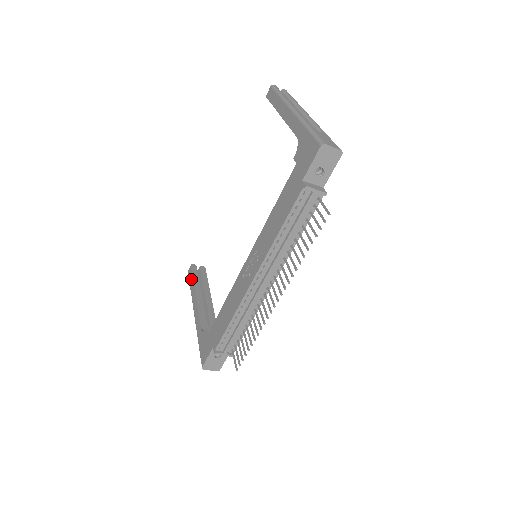
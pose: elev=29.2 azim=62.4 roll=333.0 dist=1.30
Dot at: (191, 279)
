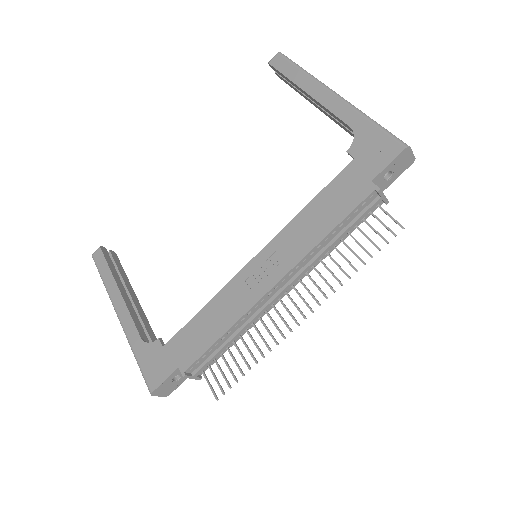
Dot at: (104, 267)
